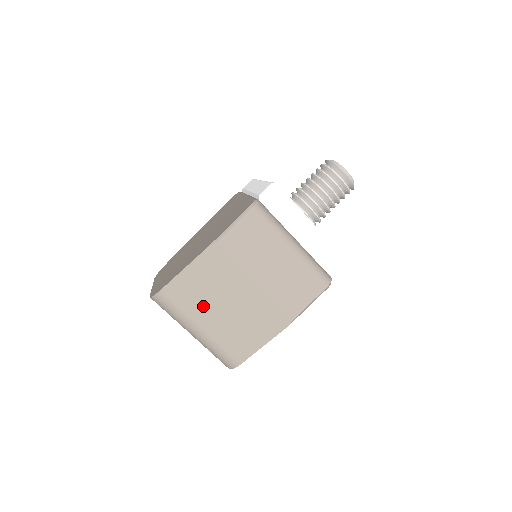
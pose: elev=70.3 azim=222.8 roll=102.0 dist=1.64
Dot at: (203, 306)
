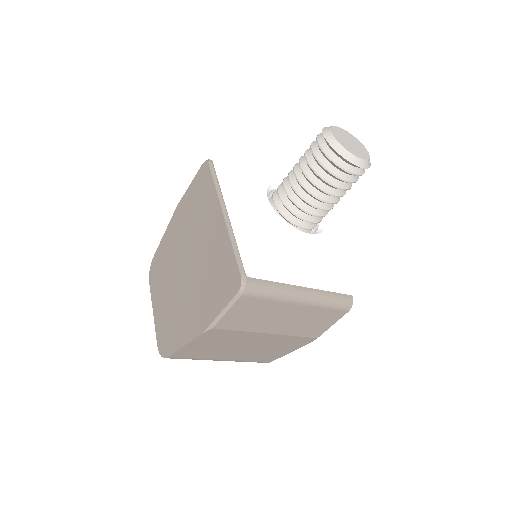
Dot at: (217, 353)
